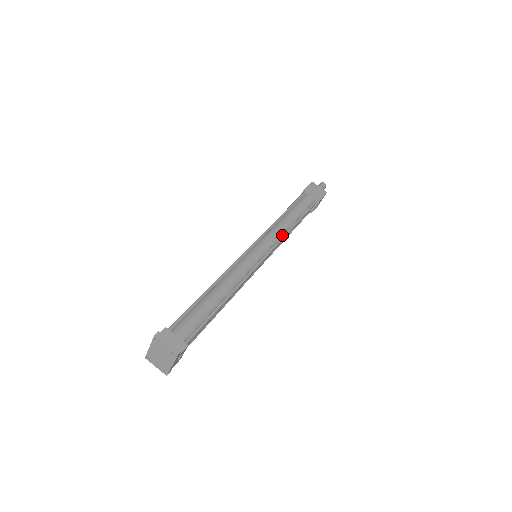
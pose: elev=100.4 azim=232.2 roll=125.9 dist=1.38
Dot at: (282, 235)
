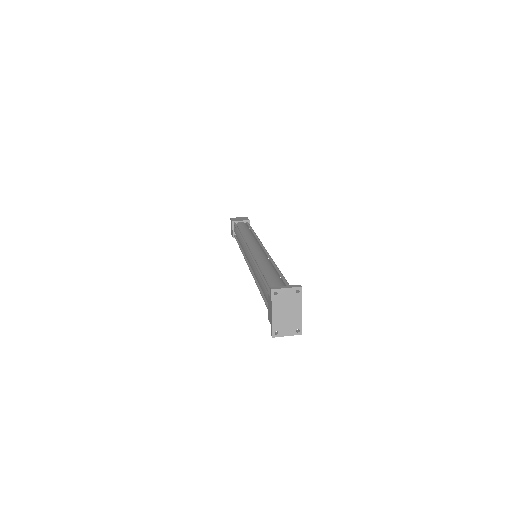
Dot at: (255, 239)
